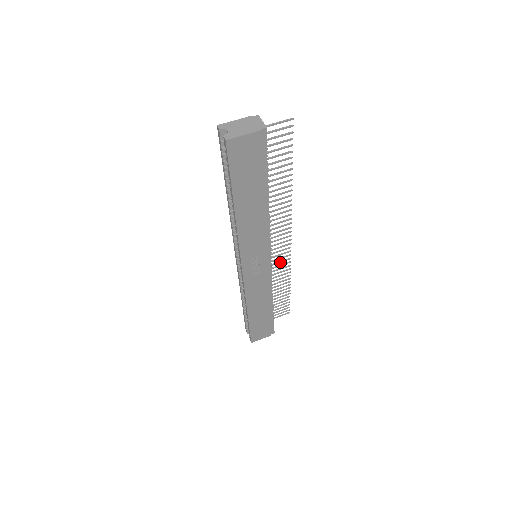
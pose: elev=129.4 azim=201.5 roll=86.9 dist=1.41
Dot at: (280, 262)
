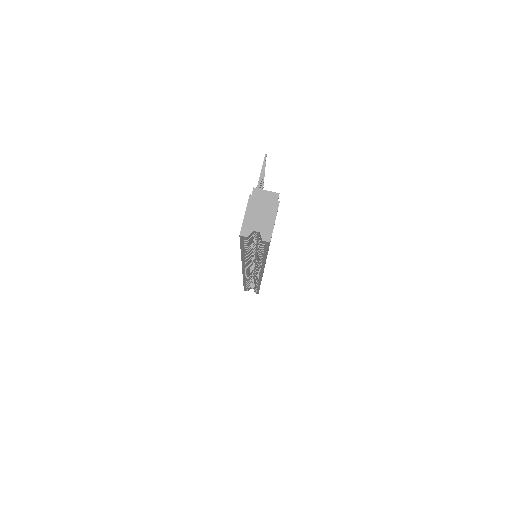
Dot at: occluded
